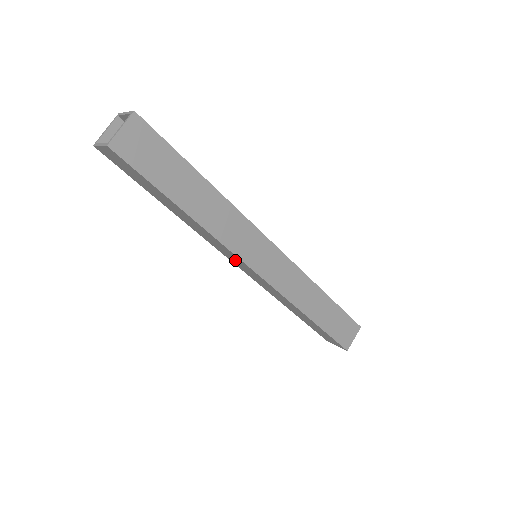
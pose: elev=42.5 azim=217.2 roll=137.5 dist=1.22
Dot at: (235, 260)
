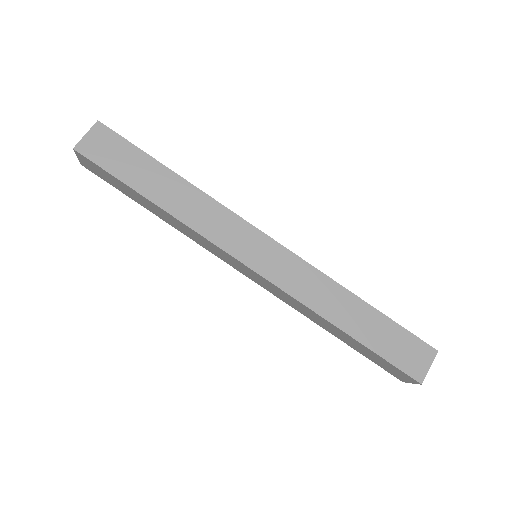
Dot at: (241, 241)
